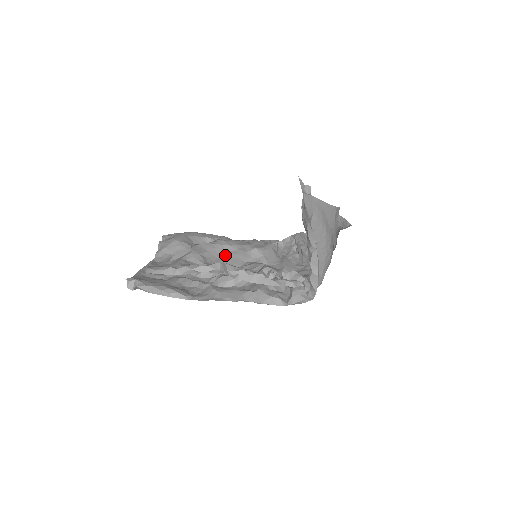
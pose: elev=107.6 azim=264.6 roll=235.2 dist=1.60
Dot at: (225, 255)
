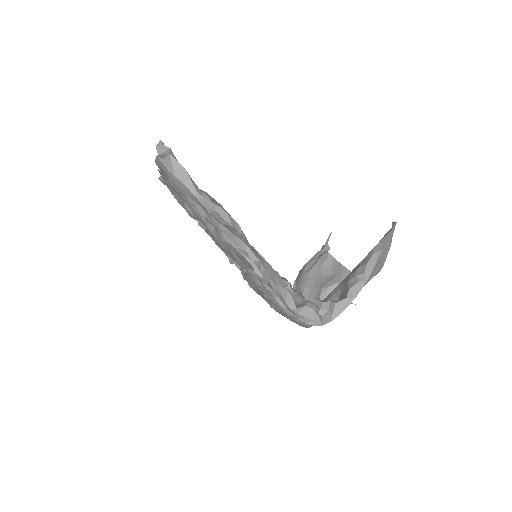
Dot at: occluded
